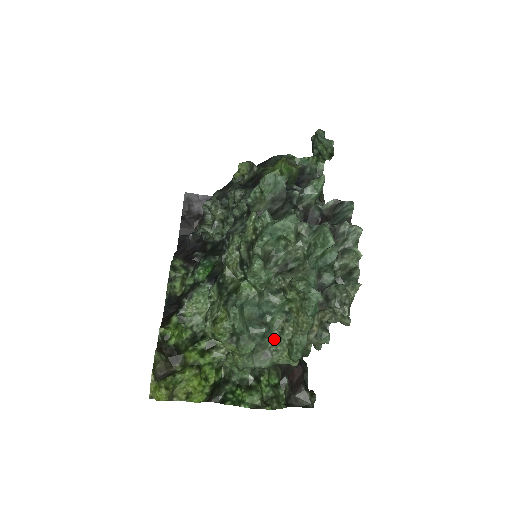
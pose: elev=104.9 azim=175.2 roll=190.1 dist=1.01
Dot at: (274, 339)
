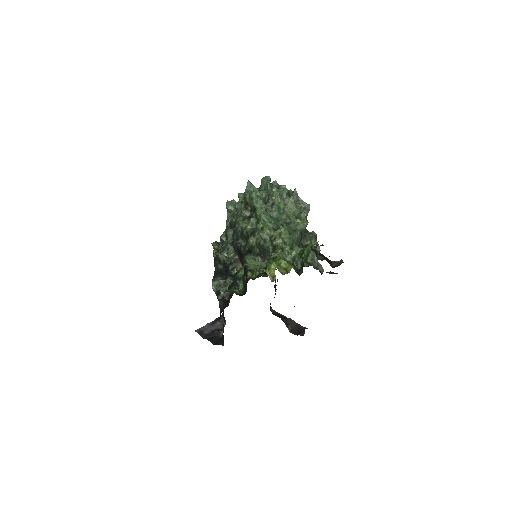
Dot at: (290, 224)
